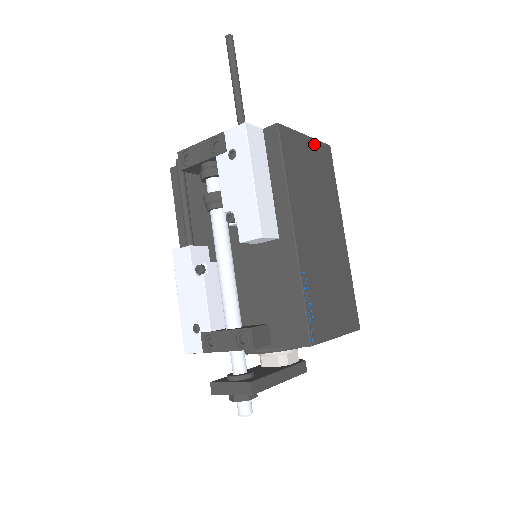
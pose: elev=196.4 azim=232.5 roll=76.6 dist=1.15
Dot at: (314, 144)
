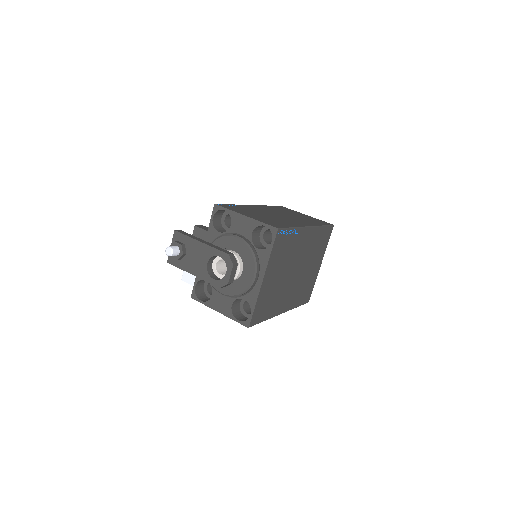
Dot at: occluded
